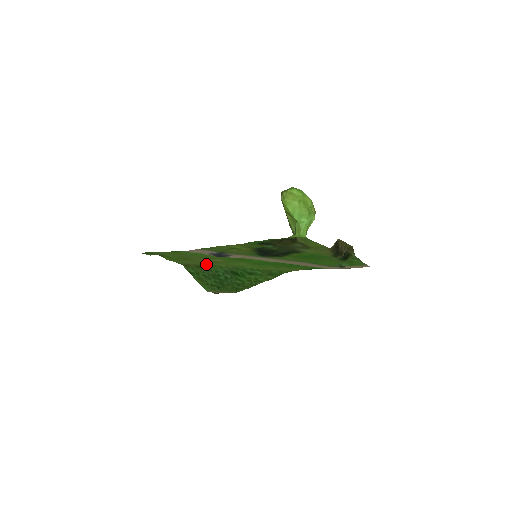
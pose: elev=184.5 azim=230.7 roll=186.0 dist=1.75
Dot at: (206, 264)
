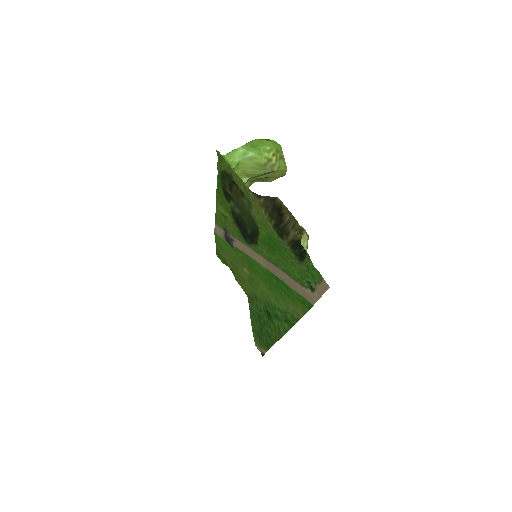
Dot at: (254, 294)
